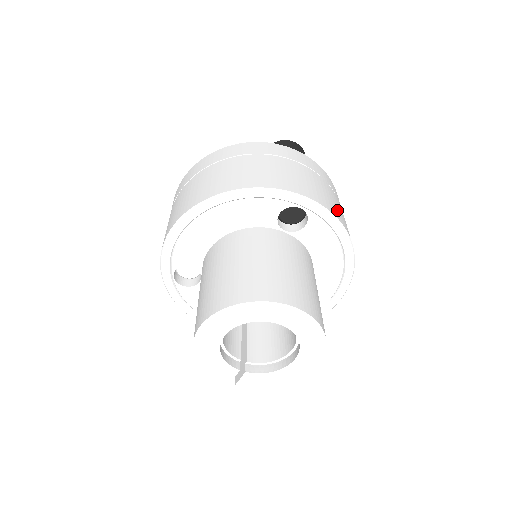
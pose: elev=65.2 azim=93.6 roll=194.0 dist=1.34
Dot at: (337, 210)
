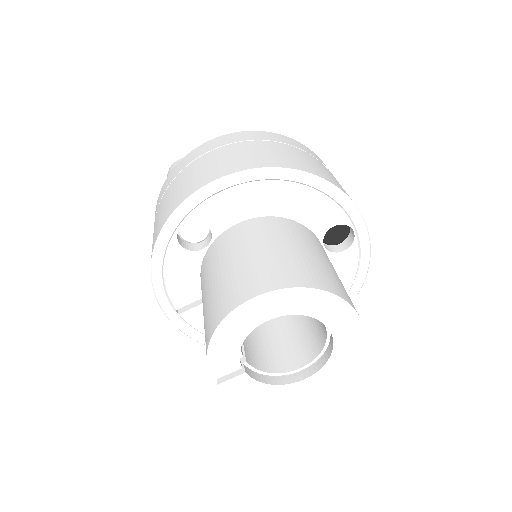
Dot at: occluded
